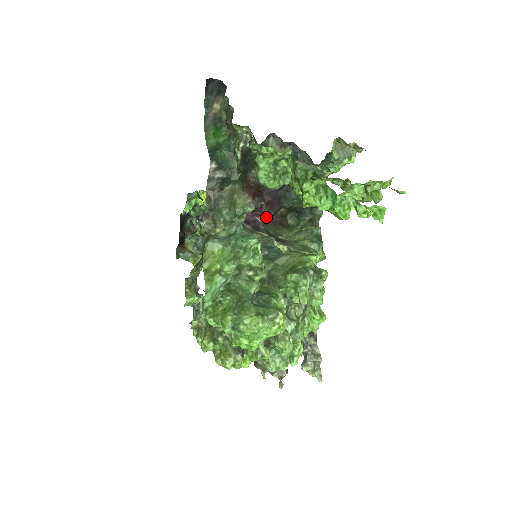
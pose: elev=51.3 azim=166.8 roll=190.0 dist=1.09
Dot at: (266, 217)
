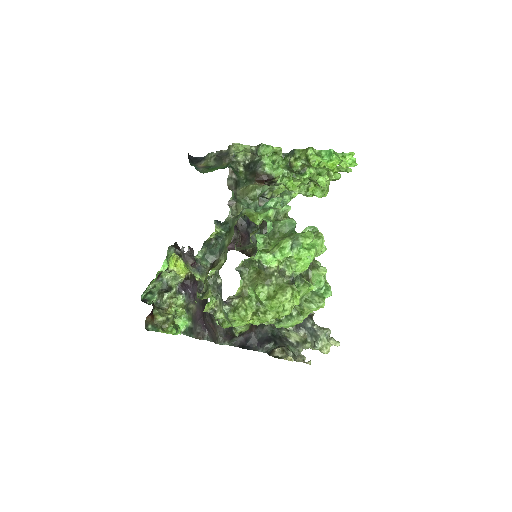
Dot at: occluded
